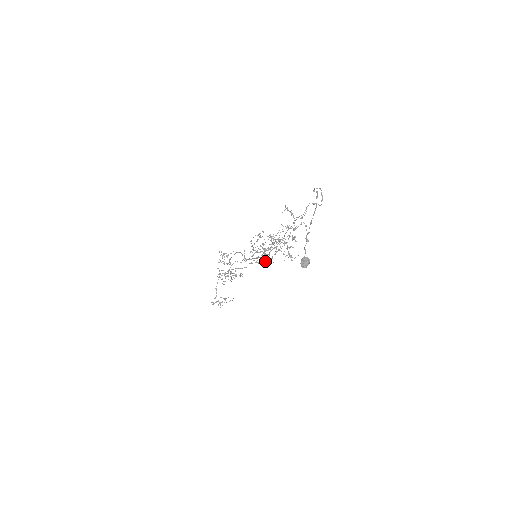
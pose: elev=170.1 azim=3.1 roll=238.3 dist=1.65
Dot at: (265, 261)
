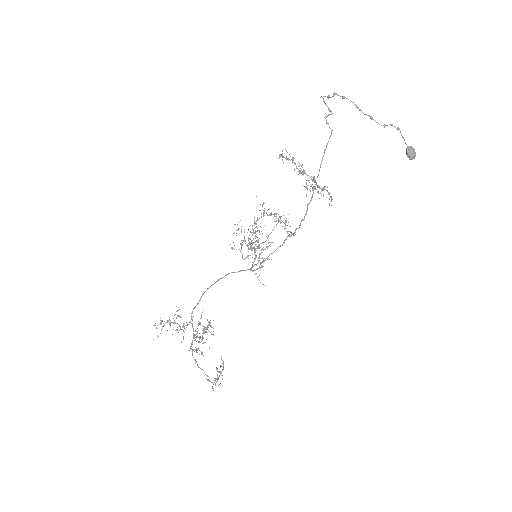
Dot at: occluded
